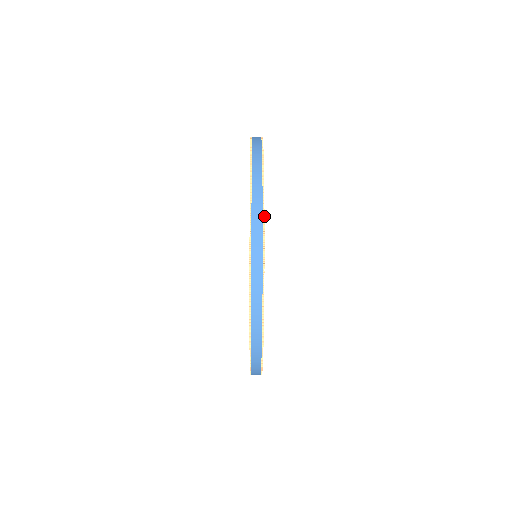
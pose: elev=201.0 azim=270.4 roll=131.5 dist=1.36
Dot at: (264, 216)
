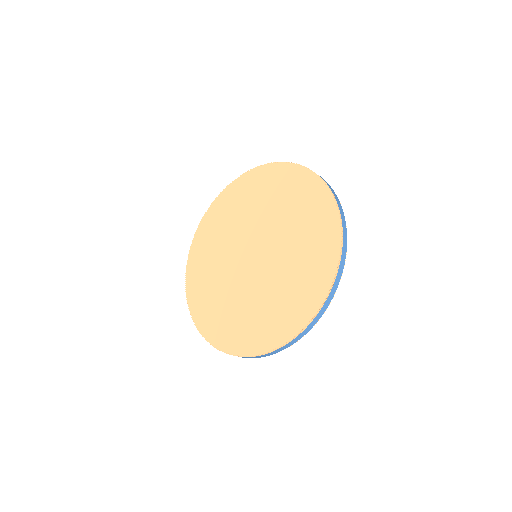
Dot at: occluded
